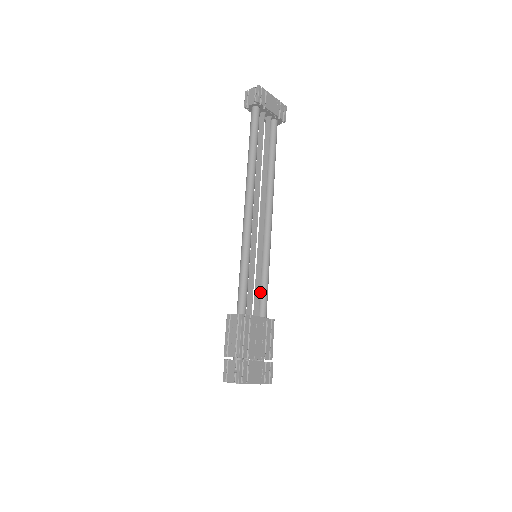
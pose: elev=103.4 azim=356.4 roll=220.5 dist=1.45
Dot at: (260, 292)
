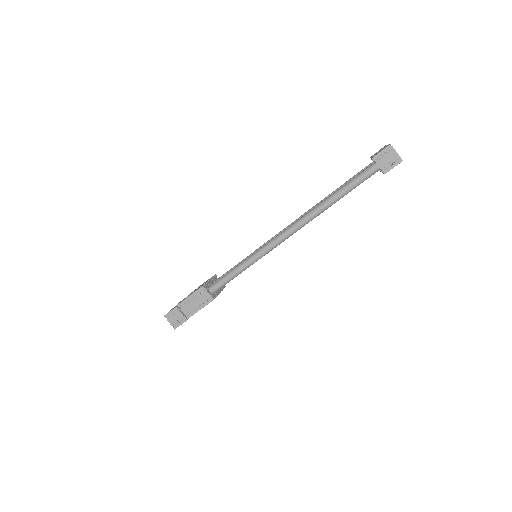
Dot at: occluded
